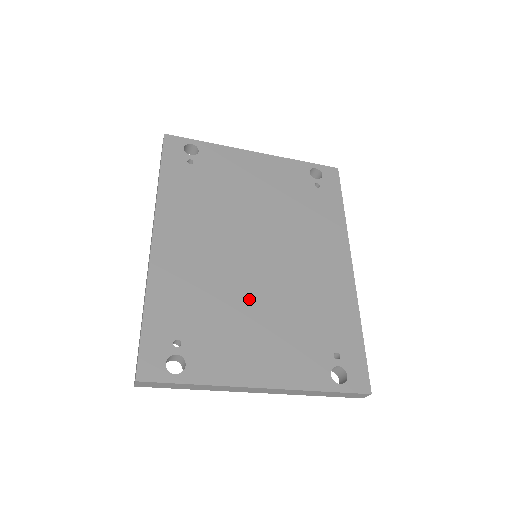
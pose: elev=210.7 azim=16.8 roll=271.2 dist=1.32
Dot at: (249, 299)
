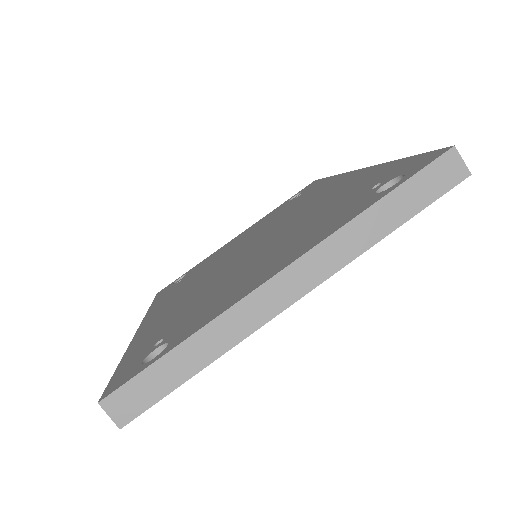
Dot at: (245, 264)
